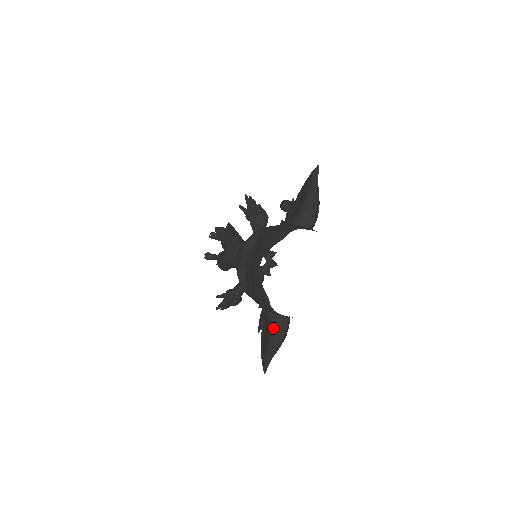
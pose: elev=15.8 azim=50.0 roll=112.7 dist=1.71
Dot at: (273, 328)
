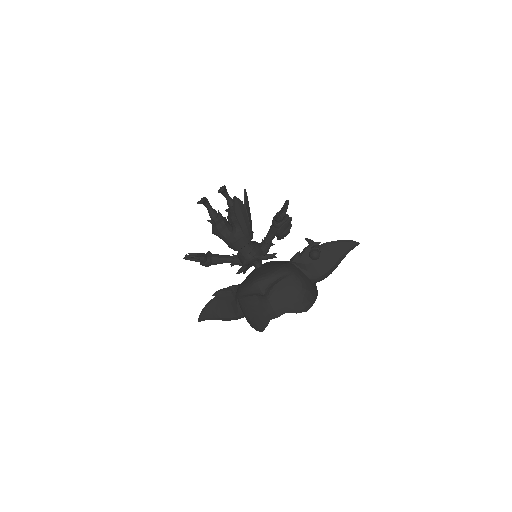
Dot at: (235, 319)
